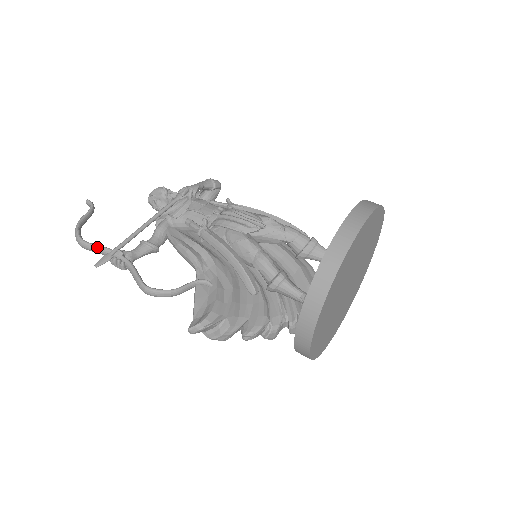
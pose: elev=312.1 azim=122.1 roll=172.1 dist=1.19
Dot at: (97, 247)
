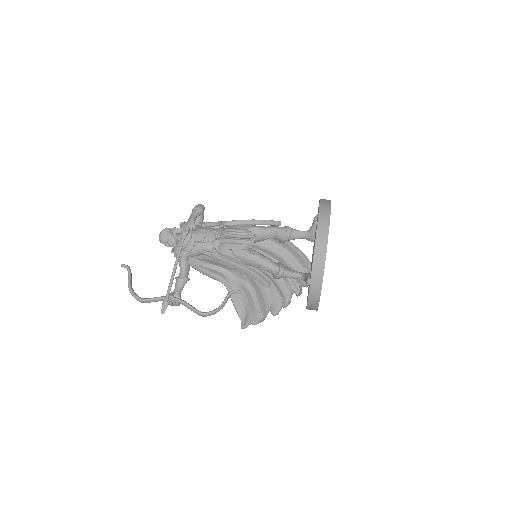
Dot at: (154, 300)
